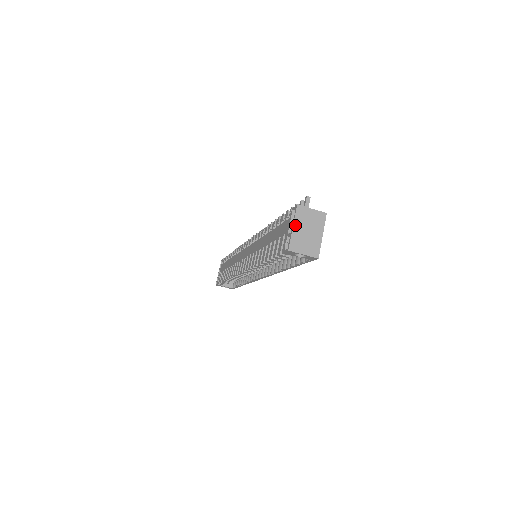
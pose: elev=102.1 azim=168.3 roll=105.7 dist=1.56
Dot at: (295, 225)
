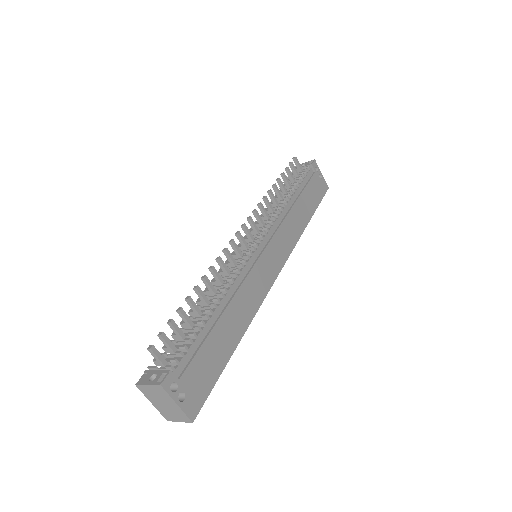
Dot at: (151, 401)
